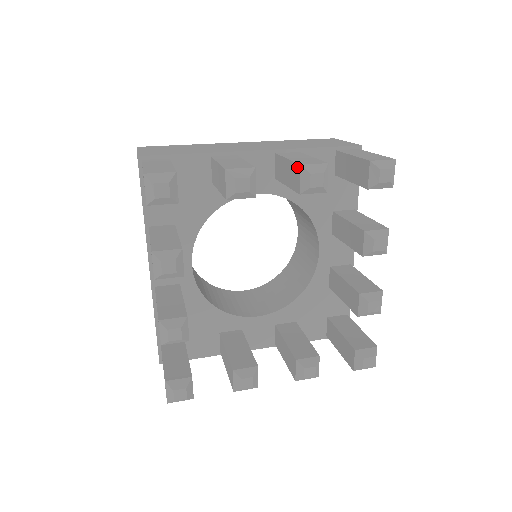
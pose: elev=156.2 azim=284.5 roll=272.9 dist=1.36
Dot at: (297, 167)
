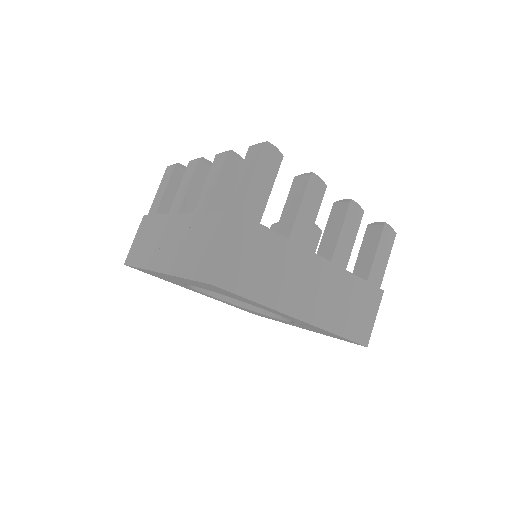
Dot at: occluded
